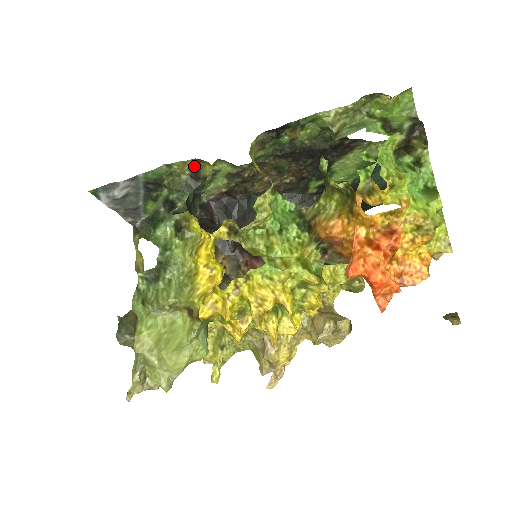
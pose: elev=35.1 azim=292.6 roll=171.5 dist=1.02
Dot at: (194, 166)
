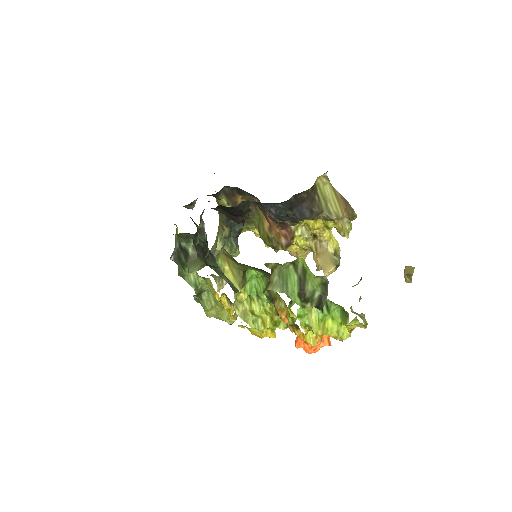
Dot at: occluded
